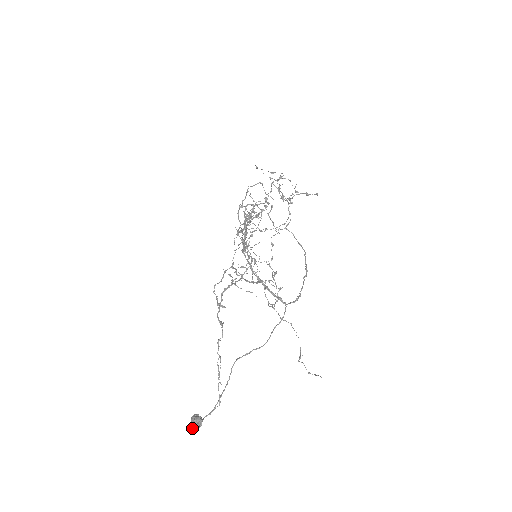
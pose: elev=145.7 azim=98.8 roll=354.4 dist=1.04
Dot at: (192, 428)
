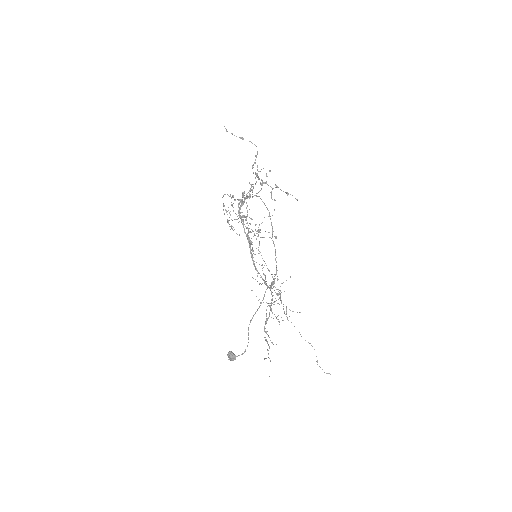
Dot at: occluded
